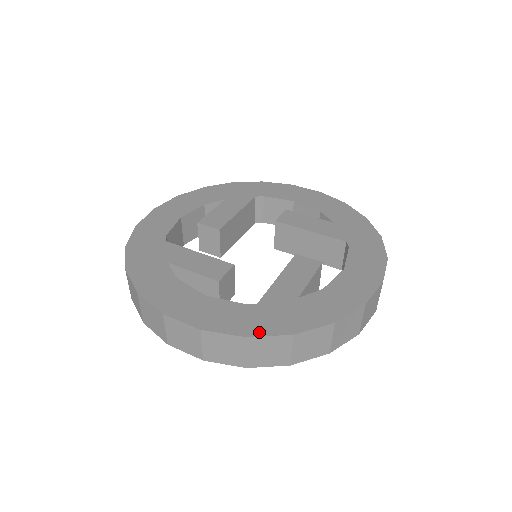
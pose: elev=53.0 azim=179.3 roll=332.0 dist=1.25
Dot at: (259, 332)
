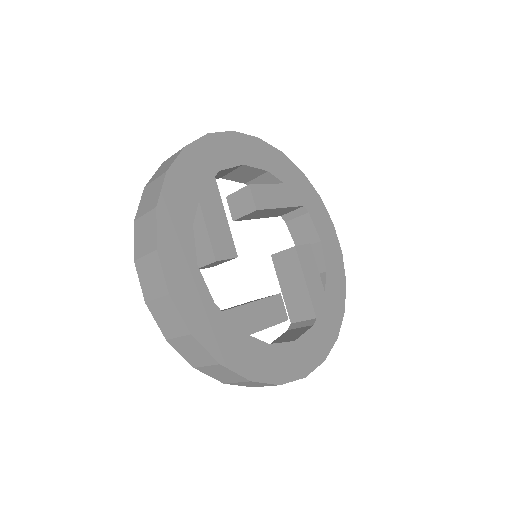
Dot at: (202, 339)
